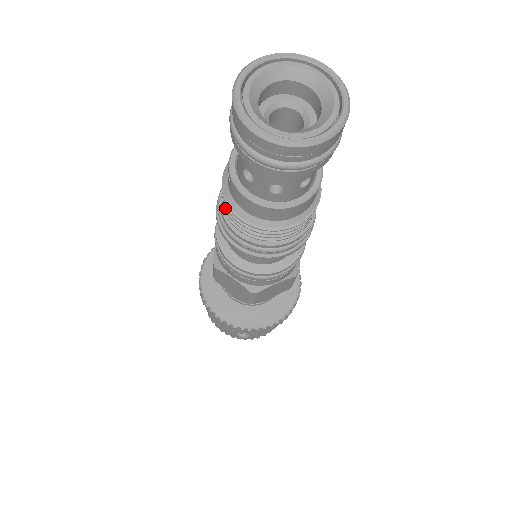
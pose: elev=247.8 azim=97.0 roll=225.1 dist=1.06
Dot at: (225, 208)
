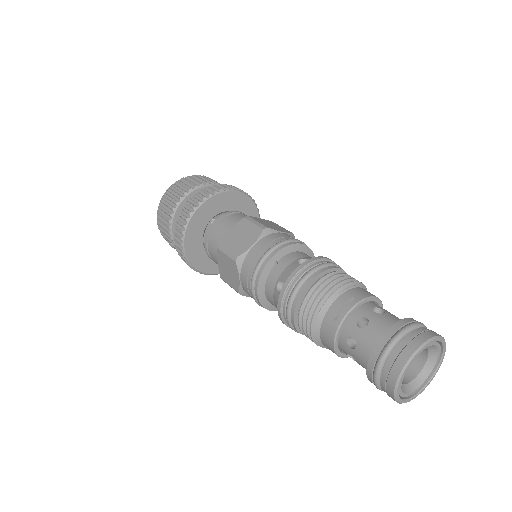
Dot at: (308, 305)
